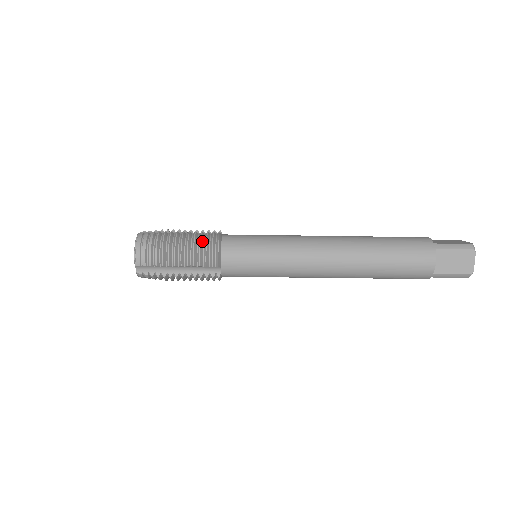
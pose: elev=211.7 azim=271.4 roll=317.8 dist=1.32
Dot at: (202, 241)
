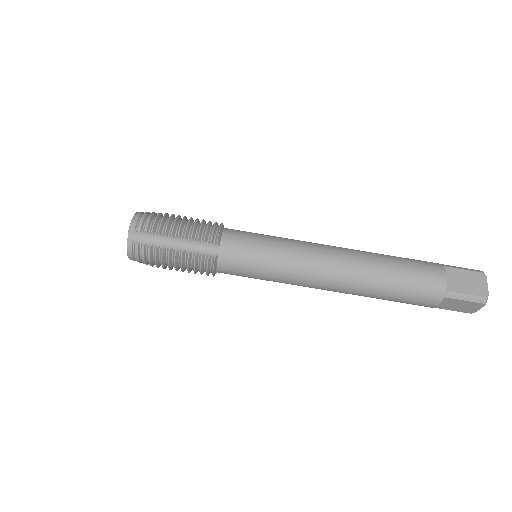
Dot at: (204, 223)
